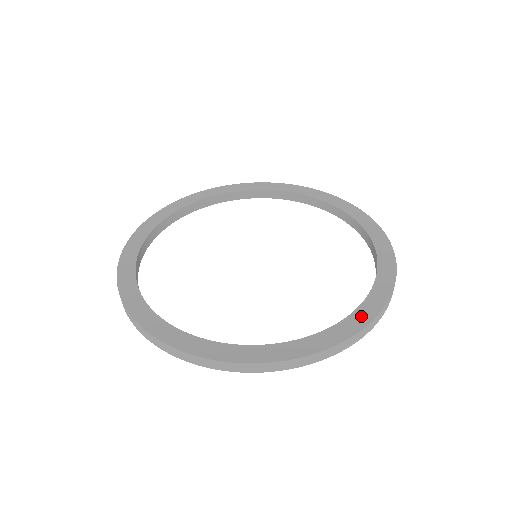
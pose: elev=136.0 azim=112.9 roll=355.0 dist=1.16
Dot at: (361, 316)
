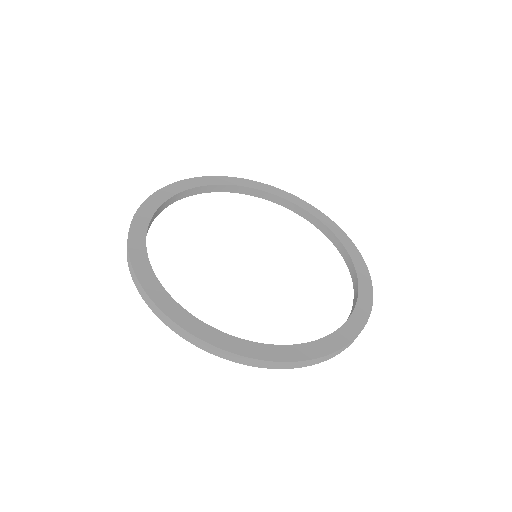
Dot at: (364, 302)
